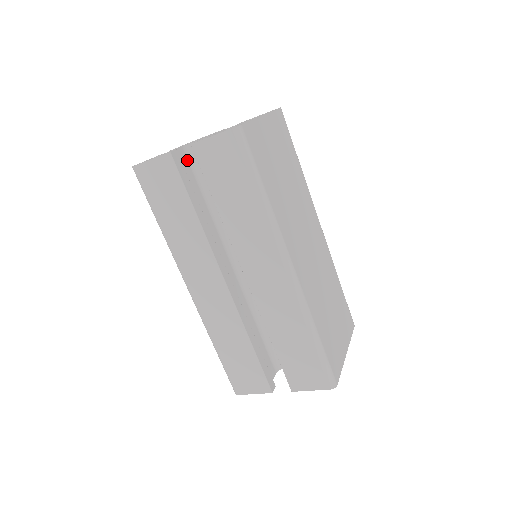
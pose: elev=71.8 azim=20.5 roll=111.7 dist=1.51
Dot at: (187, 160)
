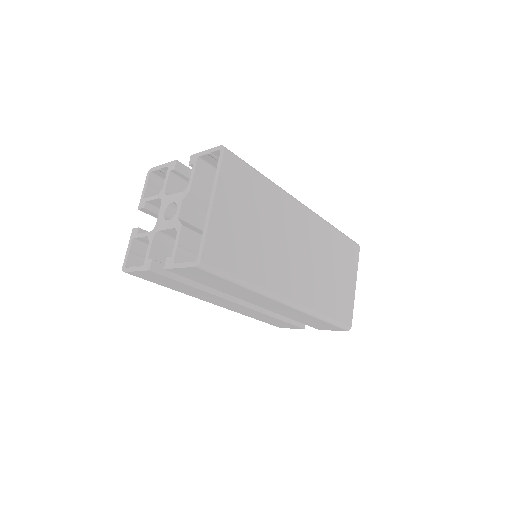
Dot at: (163, 243)
